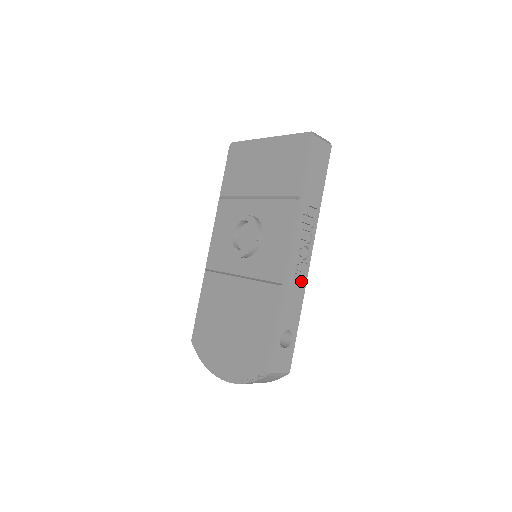
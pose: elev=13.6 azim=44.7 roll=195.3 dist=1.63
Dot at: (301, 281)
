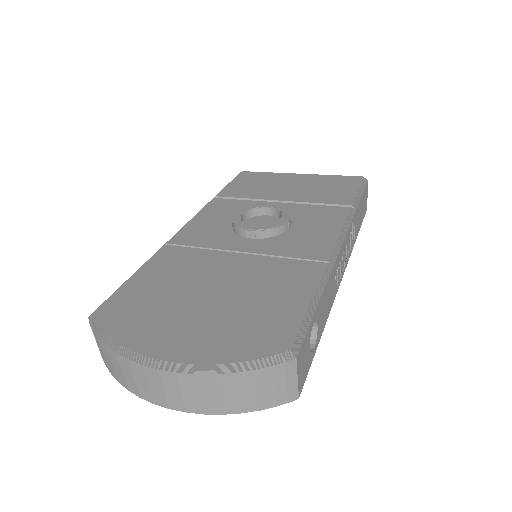
Dot at: occluded
